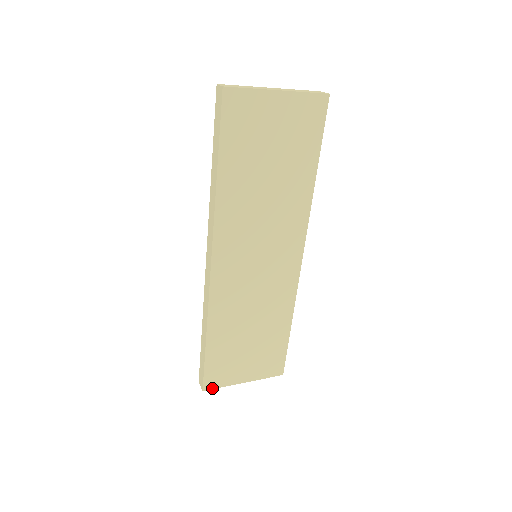
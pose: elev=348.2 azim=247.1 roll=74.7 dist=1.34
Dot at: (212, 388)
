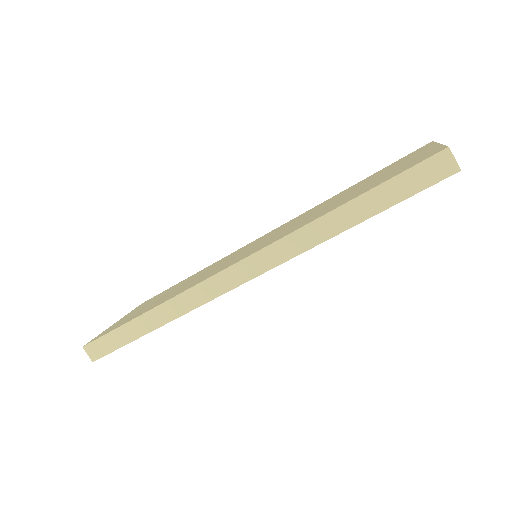
Dot at: occluded
